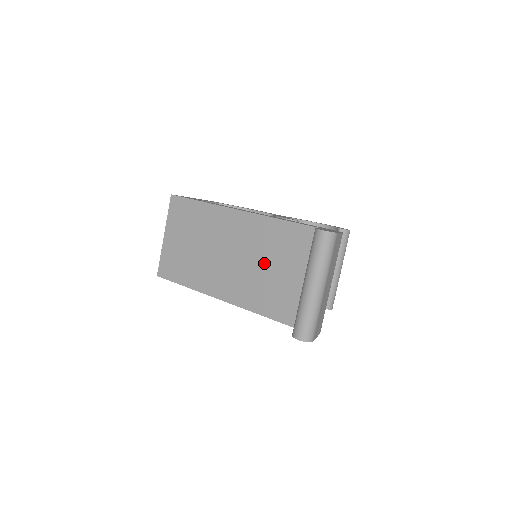
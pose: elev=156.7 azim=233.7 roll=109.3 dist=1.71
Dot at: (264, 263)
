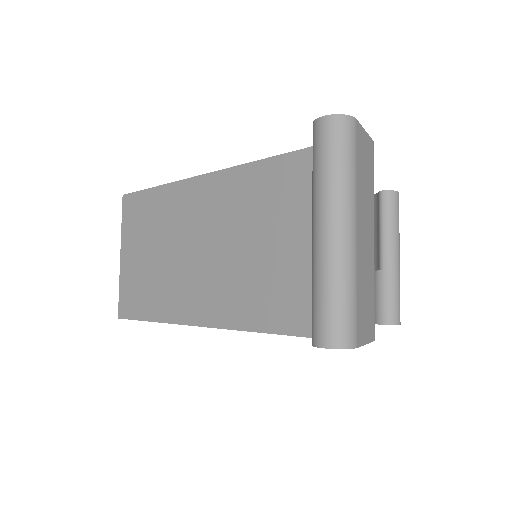
Dot at: (252, 240)
